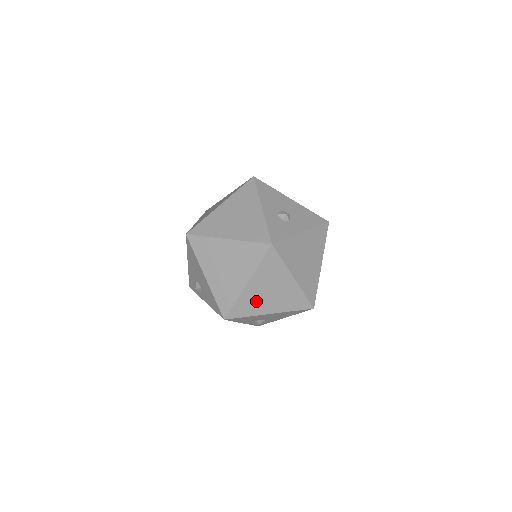
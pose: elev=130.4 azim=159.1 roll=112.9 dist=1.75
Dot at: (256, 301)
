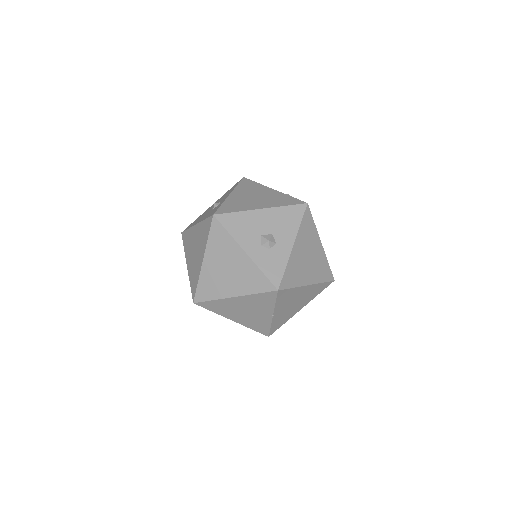
Dot at: (286, 314)
